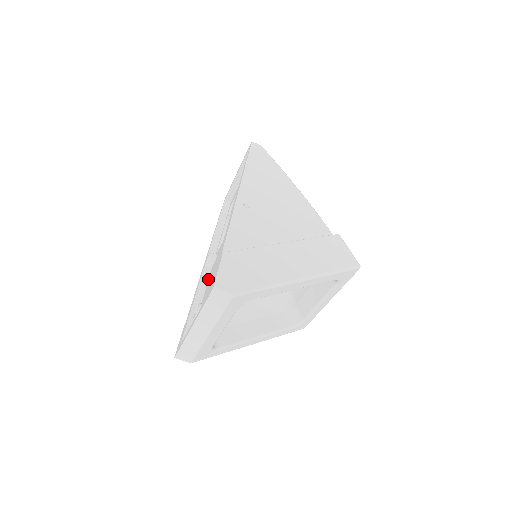
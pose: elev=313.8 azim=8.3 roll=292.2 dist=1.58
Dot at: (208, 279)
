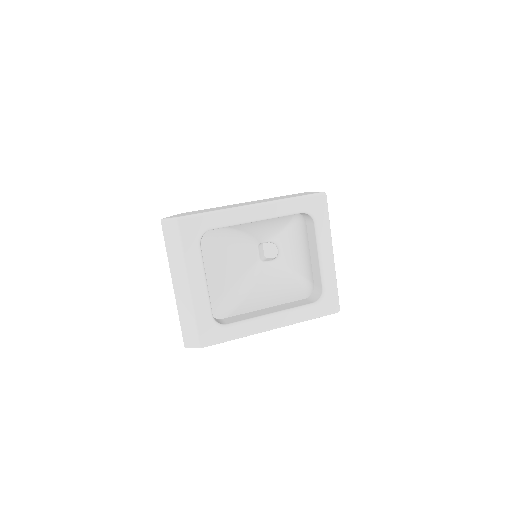
Dot at: occluded
